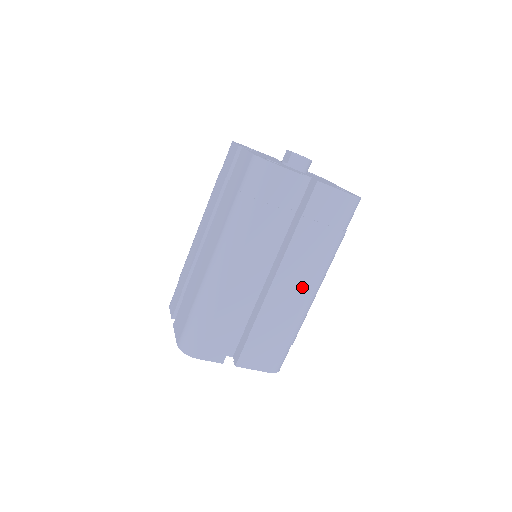
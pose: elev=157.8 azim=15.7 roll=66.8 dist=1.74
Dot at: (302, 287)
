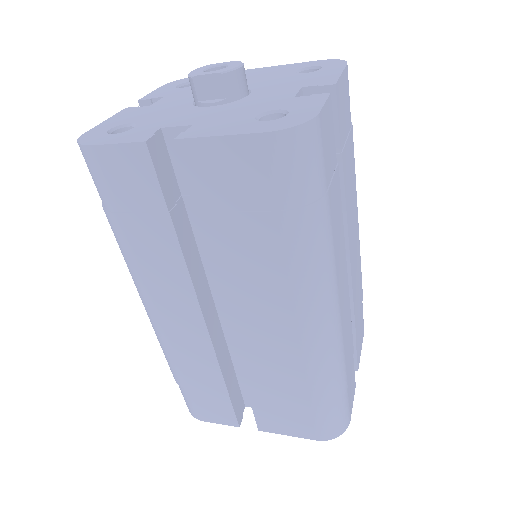
Dot at: (356, 229)
